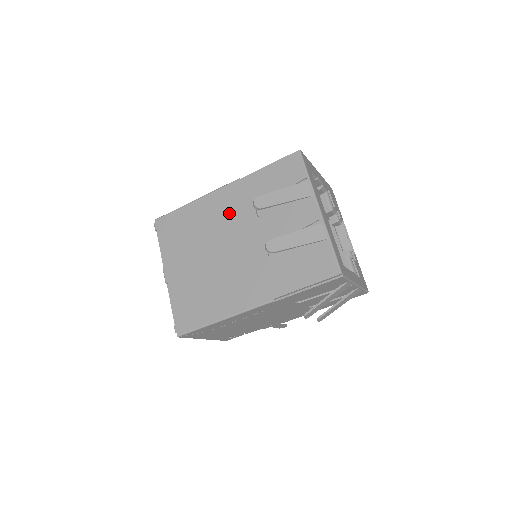
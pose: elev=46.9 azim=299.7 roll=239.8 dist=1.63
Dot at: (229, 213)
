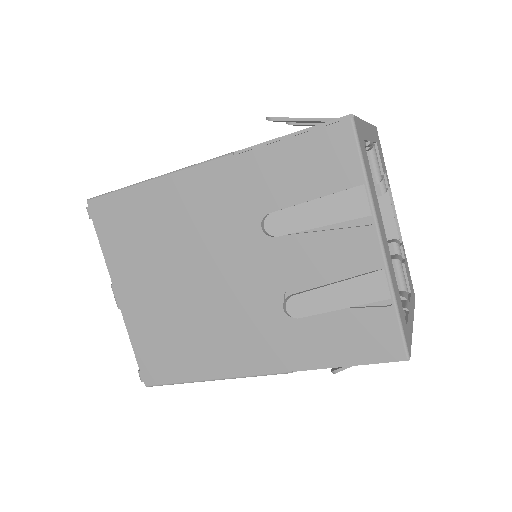
Dot at: (215, 216)
